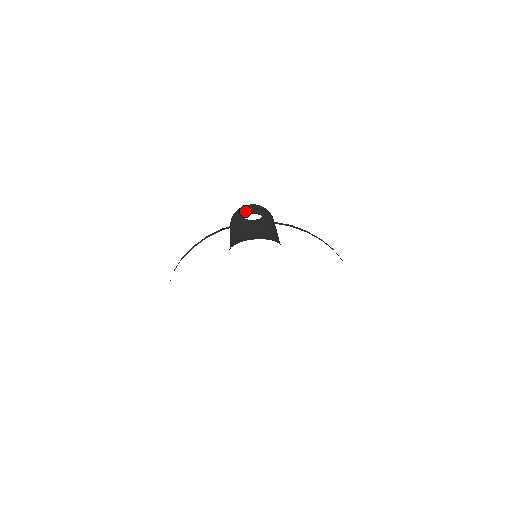
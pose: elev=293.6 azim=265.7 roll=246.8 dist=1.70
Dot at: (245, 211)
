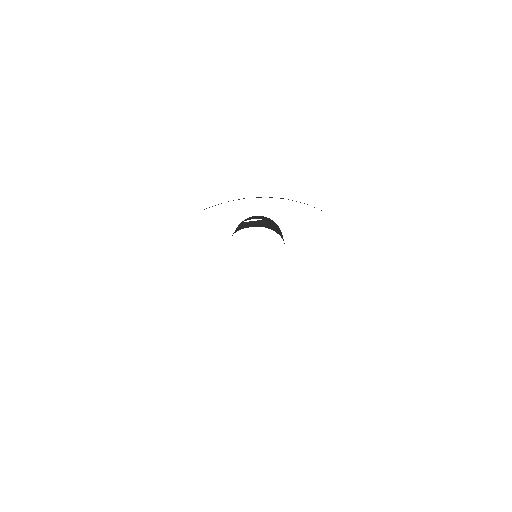
Dot at: (247, 219)
